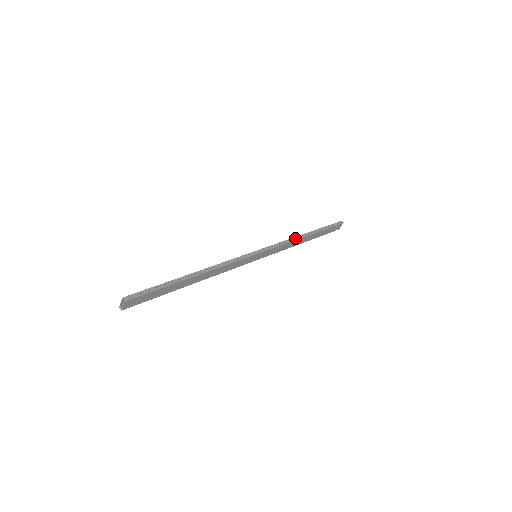
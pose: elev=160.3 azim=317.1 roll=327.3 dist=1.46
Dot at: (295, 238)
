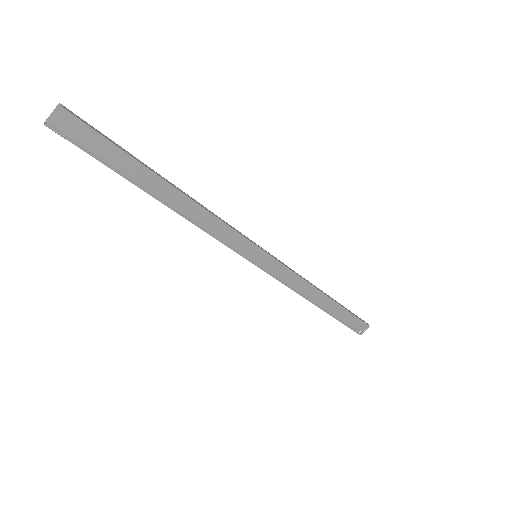
Dot at: (311, 283)
